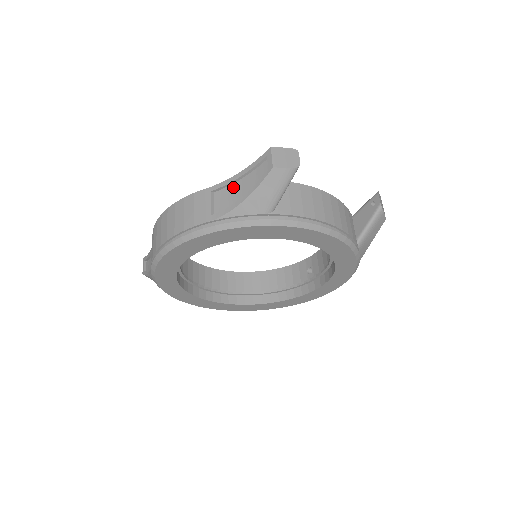
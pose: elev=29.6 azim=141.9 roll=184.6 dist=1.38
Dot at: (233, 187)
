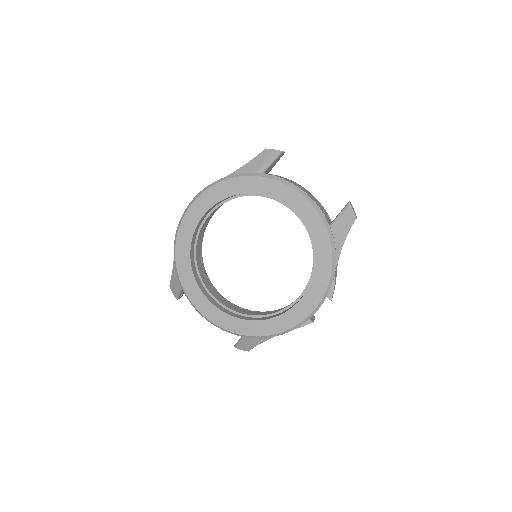
Dot at: occluded
